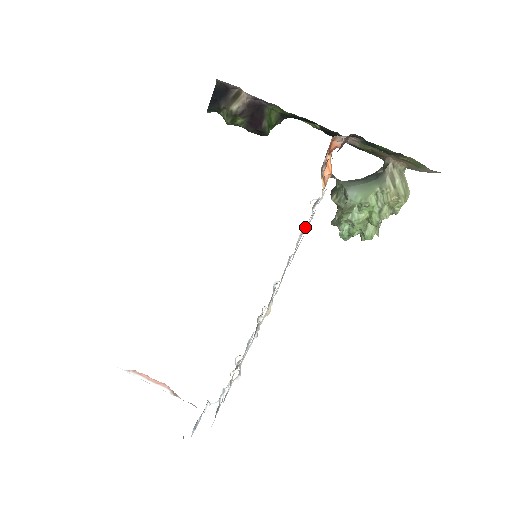
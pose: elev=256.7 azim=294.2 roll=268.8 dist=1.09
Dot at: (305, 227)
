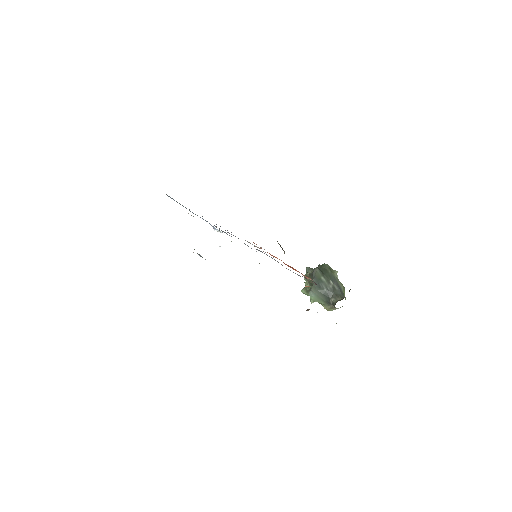
Dot at: occluded
